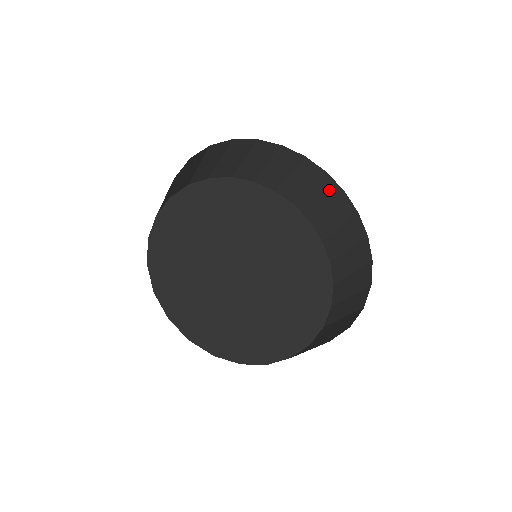
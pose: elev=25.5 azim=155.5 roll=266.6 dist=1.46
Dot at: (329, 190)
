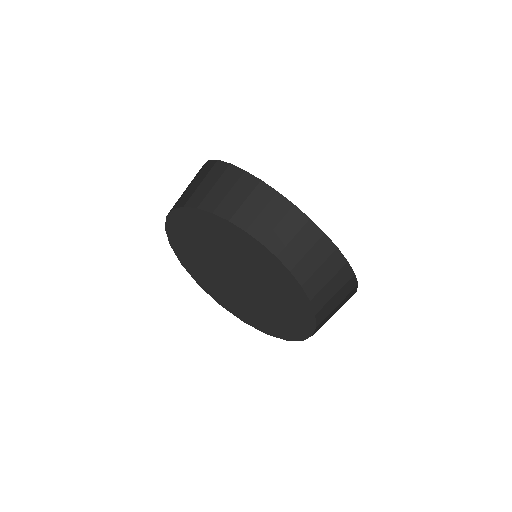
Dot at: (336, 264)
